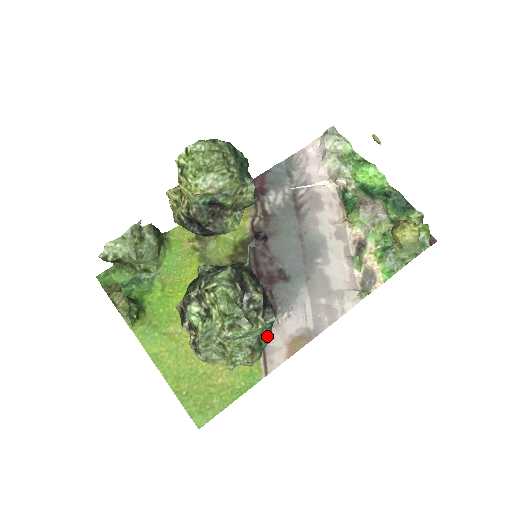
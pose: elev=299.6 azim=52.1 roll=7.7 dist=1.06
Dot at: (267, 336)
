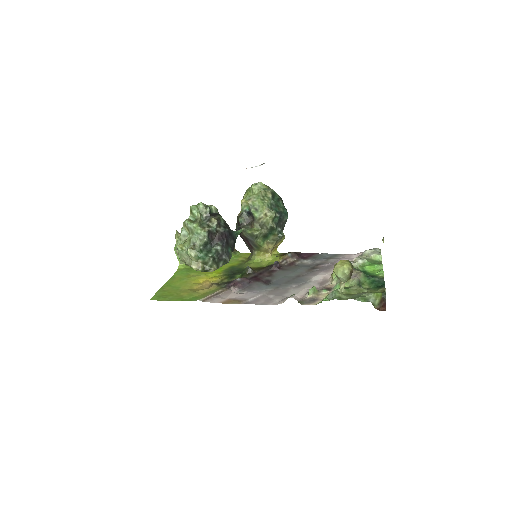
Dot at: (209, 254)
